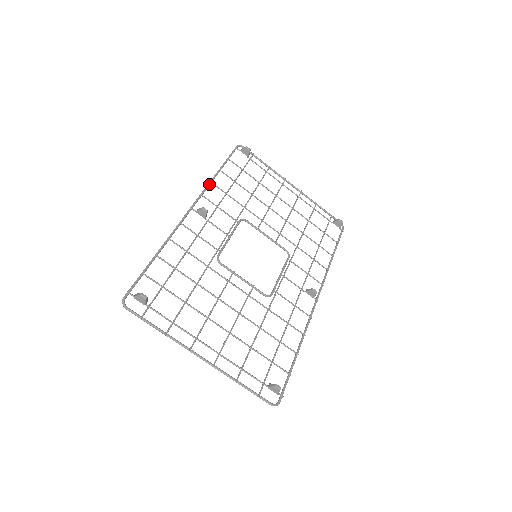
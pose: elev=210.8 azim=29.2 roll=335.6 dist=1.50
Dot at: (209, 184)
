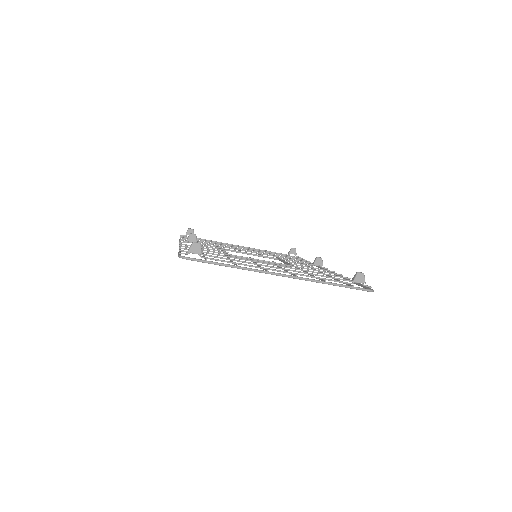
Dot at: occluded
